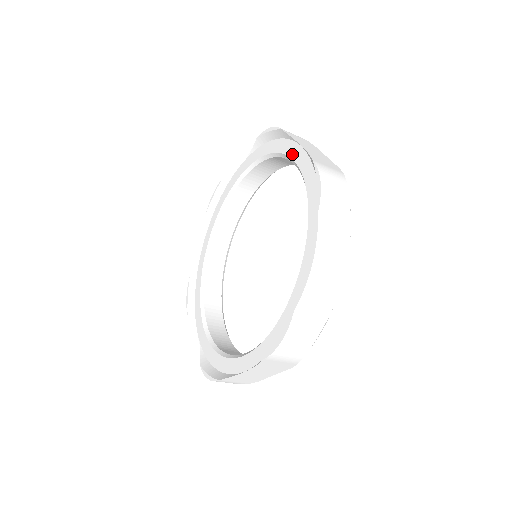
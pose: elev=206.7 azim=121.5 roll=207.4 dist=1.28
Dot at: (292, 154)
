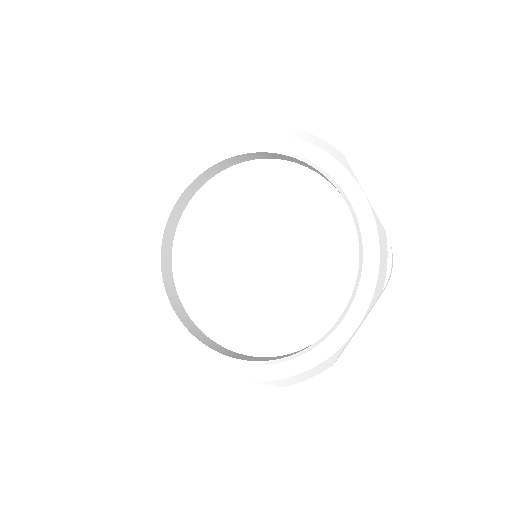
Dot at: (349, 192)
